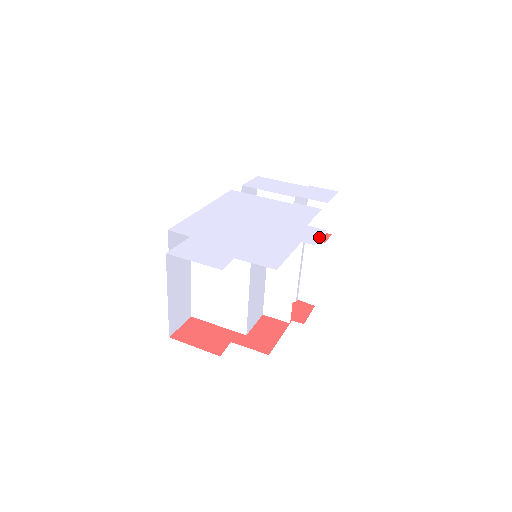
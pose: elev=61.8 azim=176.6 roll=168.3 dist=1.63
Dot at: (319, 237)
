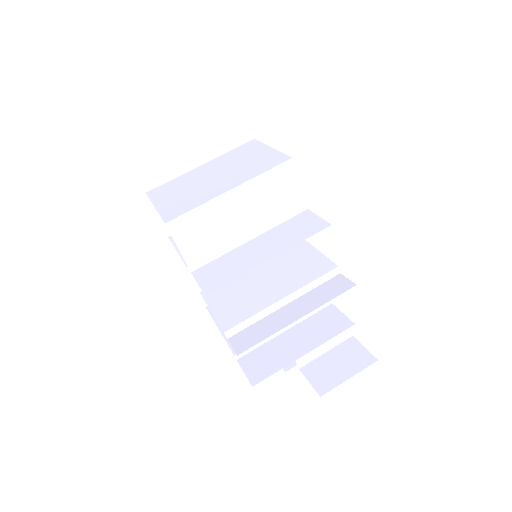
Dot at: occluded
